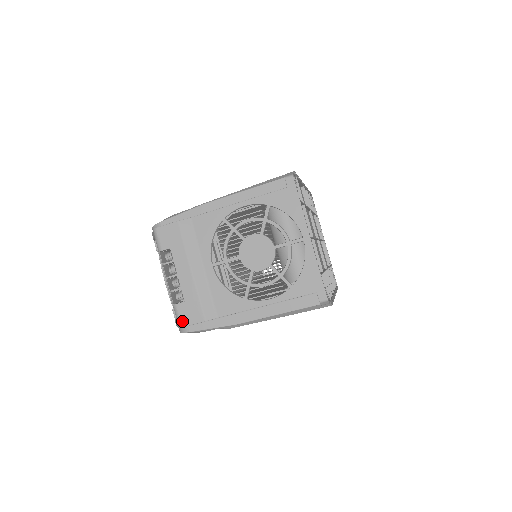
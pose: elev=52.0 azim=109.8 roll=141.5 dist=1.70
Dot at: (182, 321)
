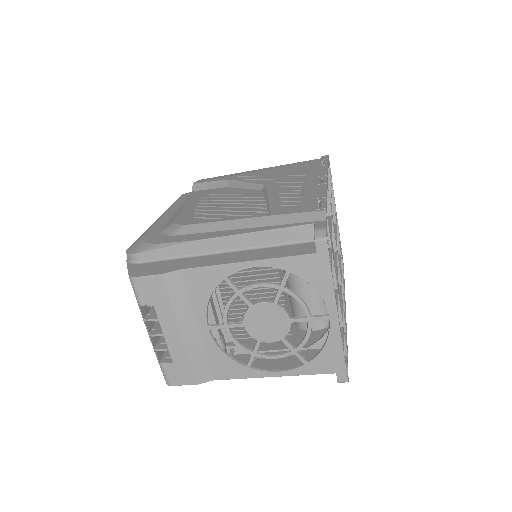
Dot at: (170, 381)
